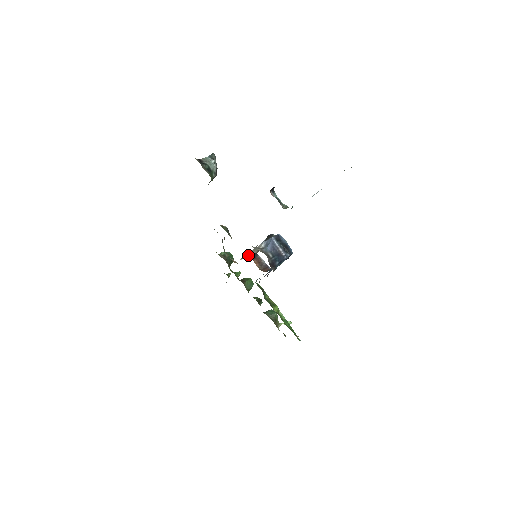
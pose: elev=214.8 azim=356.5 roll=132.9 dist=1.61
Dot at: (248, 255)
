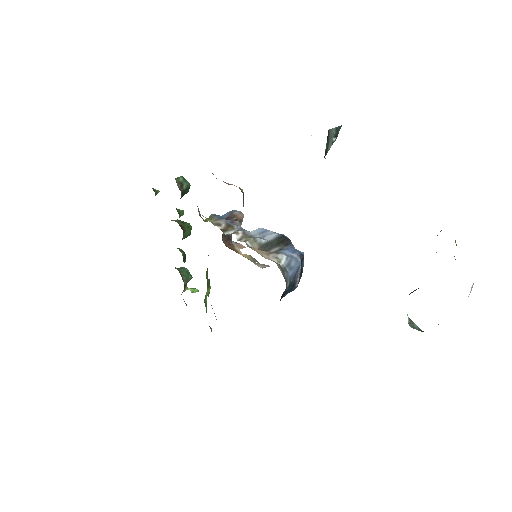
Dot at: (240, 239)
